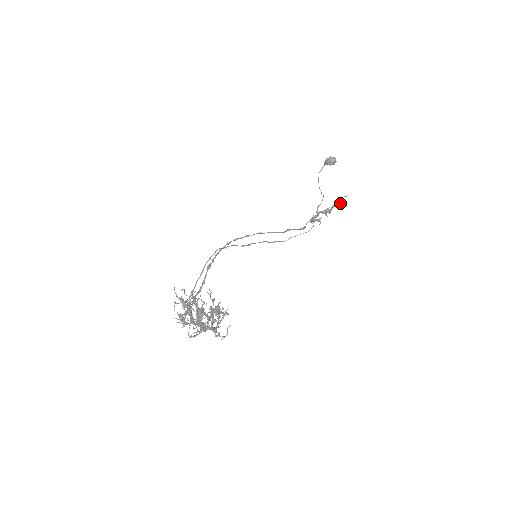
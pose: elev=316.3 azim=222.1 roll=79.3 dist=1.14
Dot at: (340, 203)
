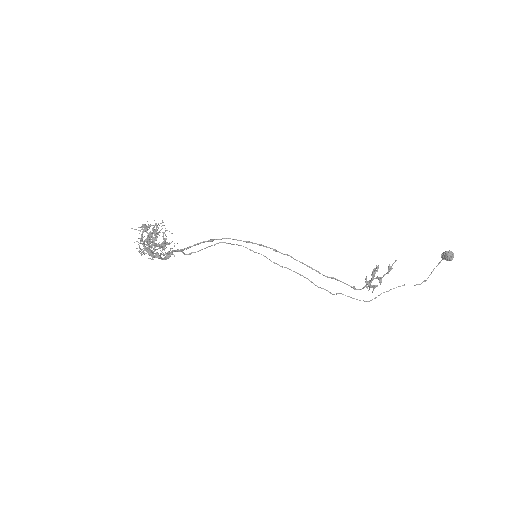
Dot at: (388, 267)
